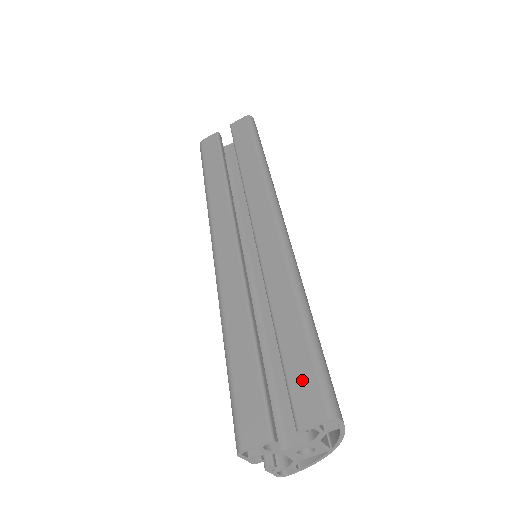
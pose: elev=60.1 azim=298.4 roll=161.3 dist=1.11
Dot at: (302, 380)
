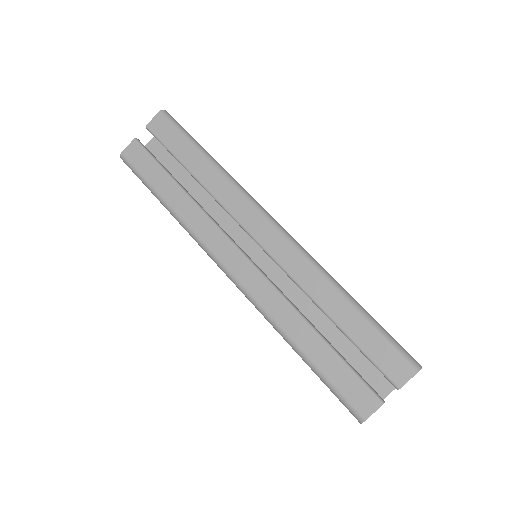
Dot at: (382, 354)
